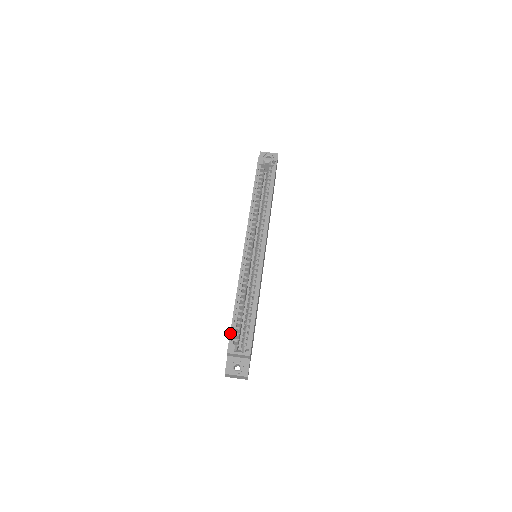
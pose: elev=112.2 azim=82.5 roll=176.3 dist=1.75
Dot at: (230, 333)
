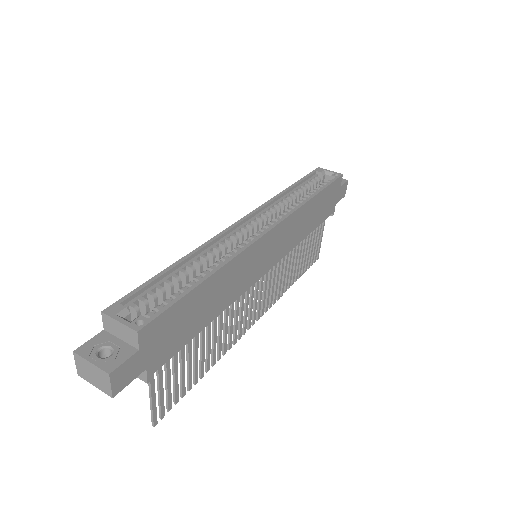
Dot at: occluded
